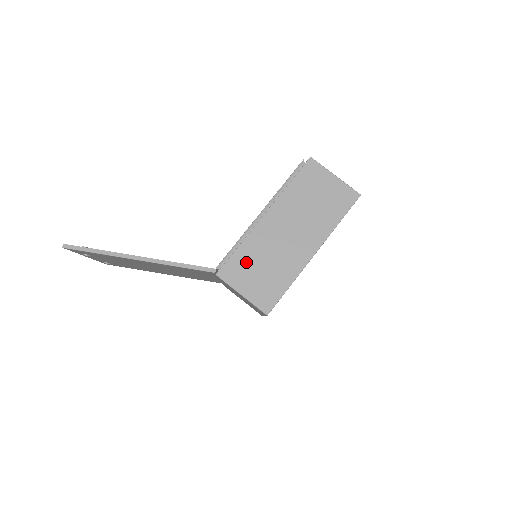
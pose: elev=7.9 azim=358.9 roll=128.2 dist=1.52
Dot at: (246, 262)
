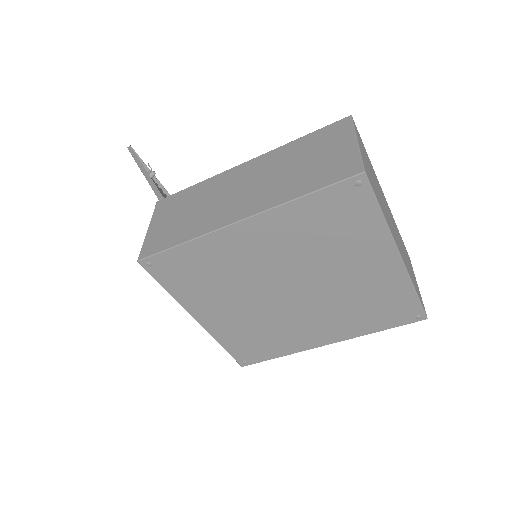
Dot at: (184, 200)
